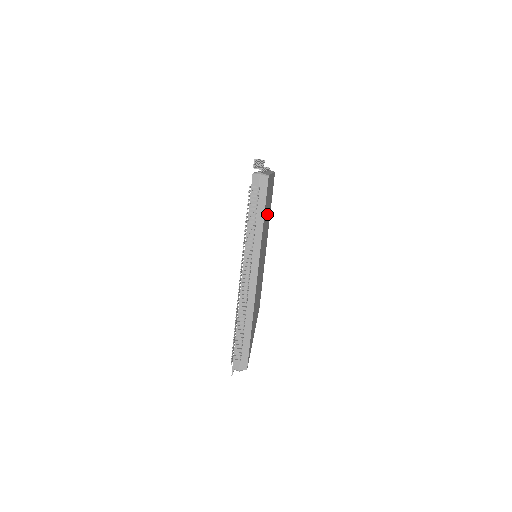
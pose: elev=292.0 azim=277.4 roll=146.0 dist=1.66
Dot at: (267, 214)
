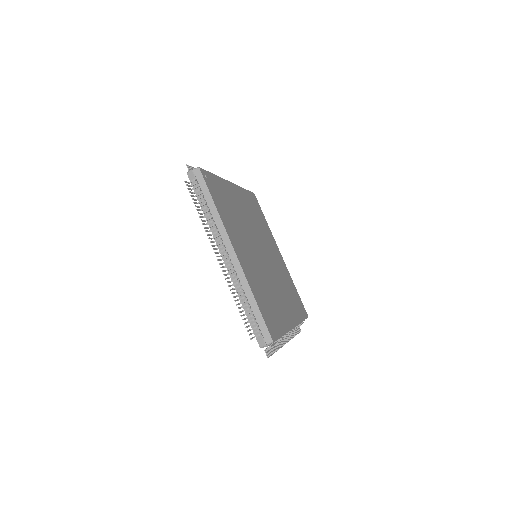
Dot at: (253, 263)
